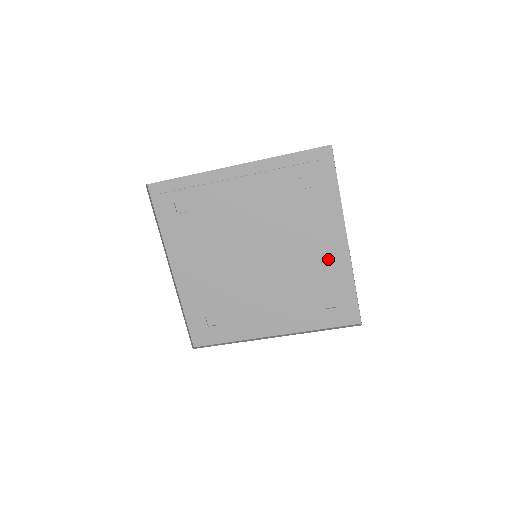
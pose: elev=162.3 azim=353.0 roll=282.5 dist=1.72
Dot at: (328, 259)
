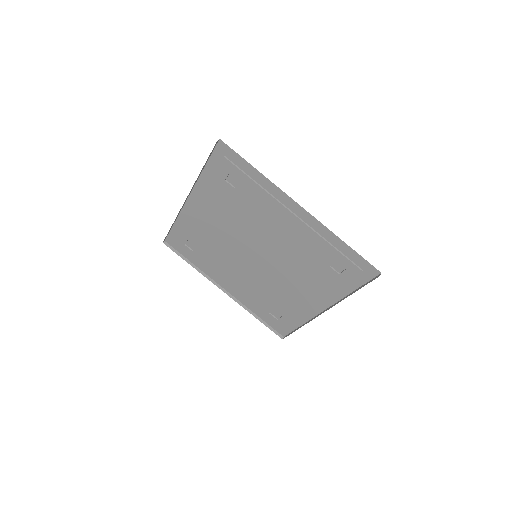
Dot at: (303, 232)
